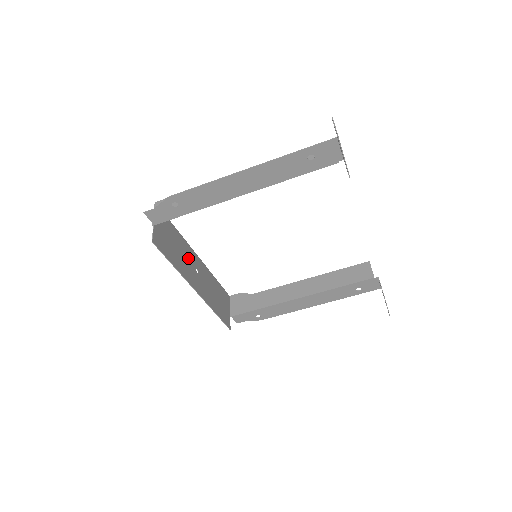
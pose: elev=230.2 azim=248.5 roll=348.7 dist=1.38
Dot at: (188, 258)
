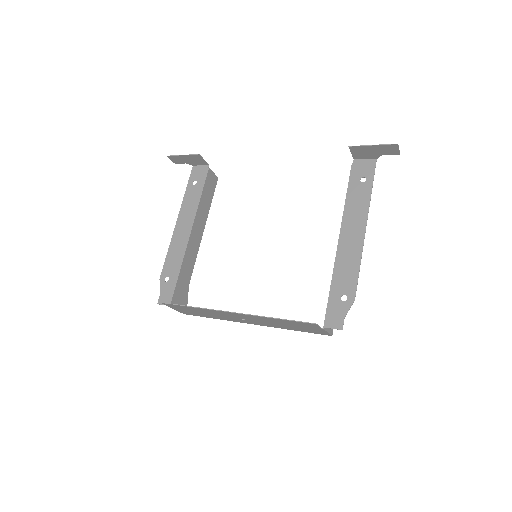
Dot at: (227, 317)
